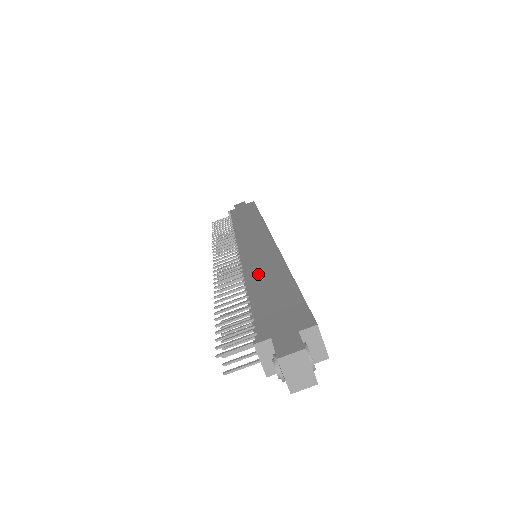
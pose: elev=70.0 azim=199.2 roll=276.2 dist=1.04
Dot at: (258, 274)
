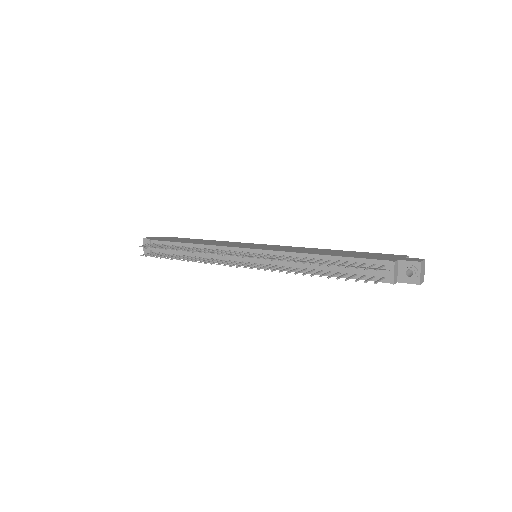
Dot at: (311, 251)
